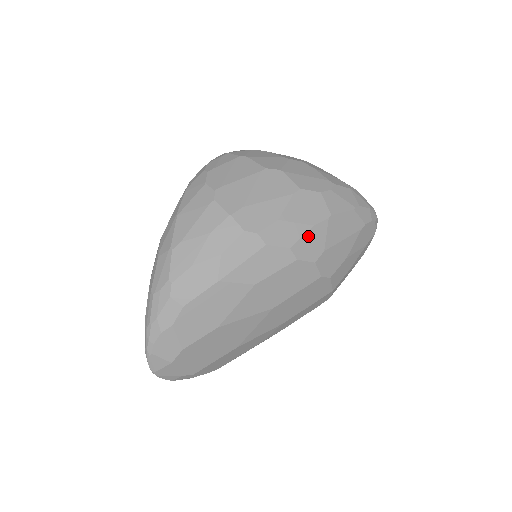
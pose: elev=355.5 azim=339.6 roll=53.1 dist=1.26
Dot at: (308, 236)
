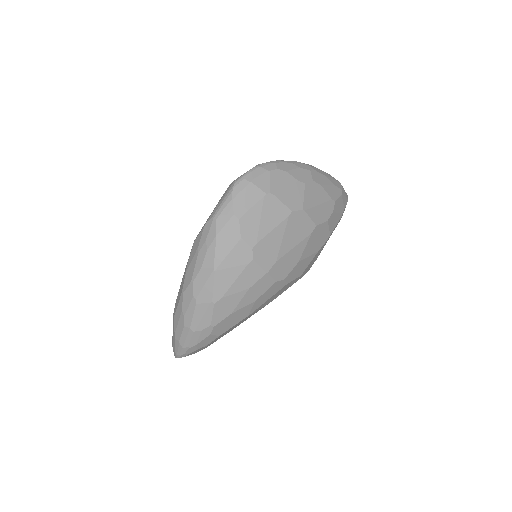
Dot at: (313, 260)
